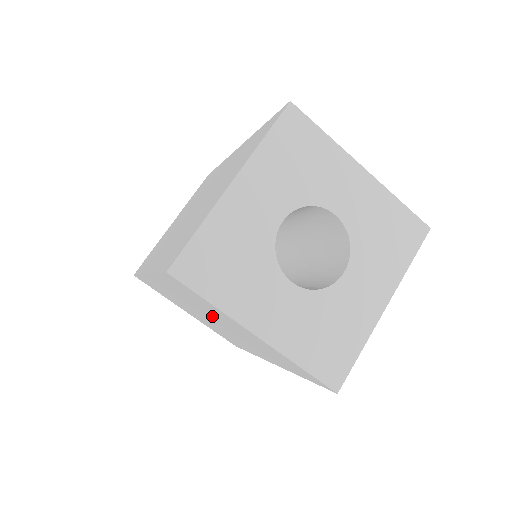
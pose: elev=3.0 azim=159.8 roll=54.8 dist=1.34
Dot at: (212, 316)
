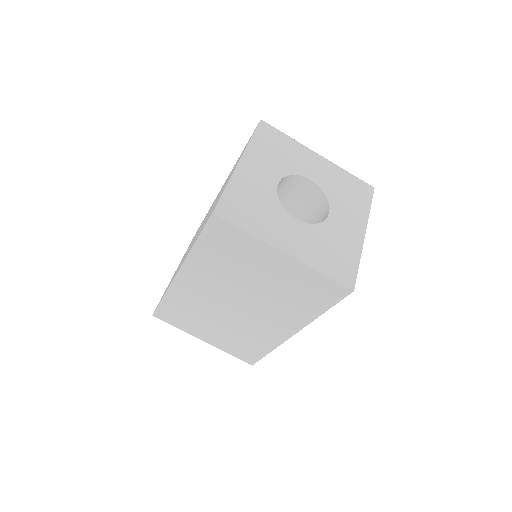
Dot at: (240, 282)
